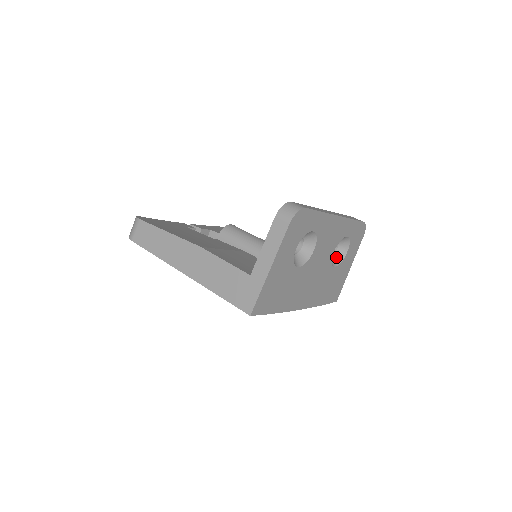
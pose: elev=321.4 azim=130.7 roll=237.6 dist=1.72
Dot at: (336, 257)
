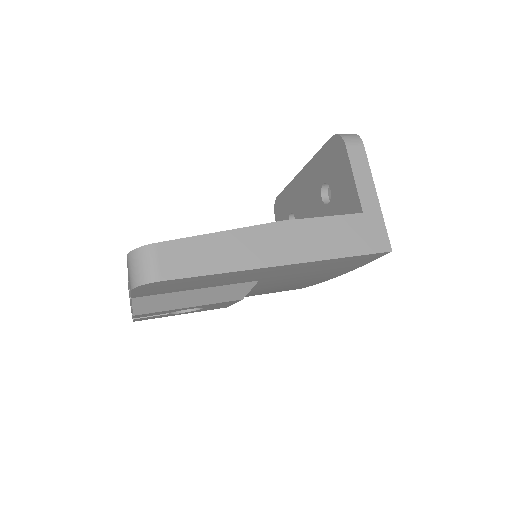
Dot at: occluded
